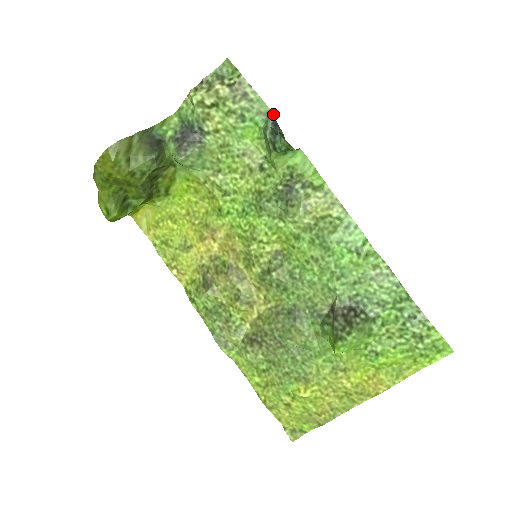
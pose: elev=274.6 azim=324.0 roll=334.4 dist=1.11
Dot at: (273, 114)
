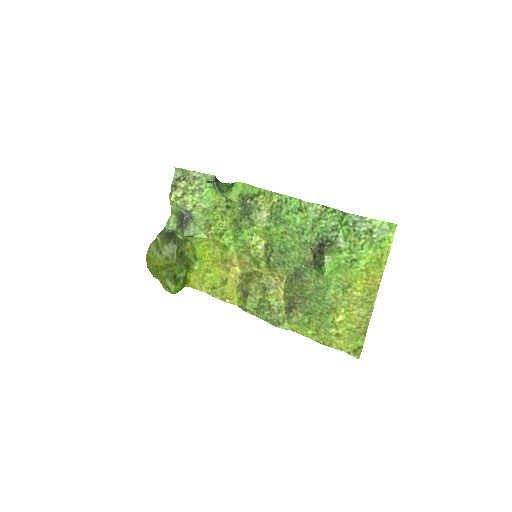
Dot at: (214, 176)
